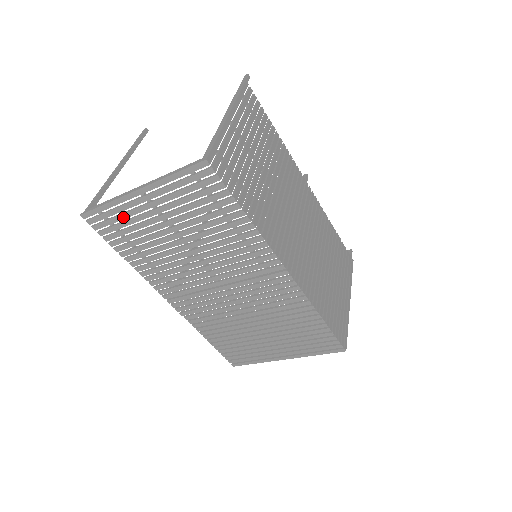
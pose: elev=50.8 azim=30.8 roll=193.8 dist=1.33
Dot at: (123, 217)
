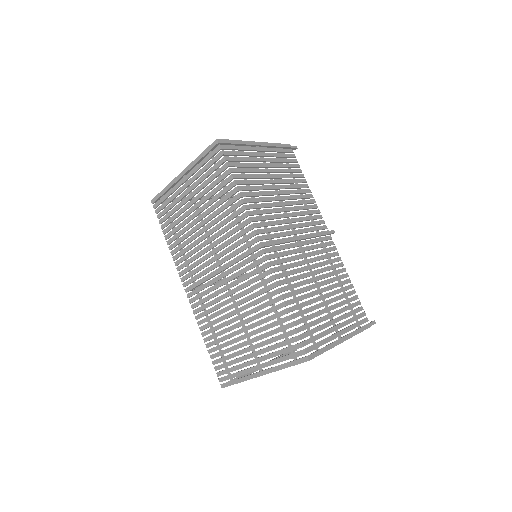
Dot at: (171, 199)
